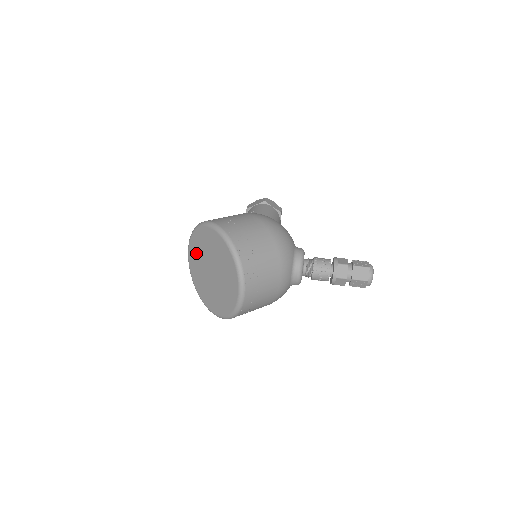
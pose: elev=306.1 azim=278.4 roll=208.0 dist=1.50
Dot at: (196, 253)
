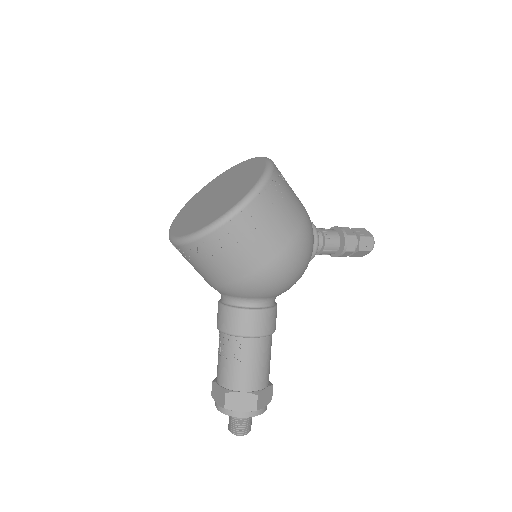
Dot at: (186, 221)
